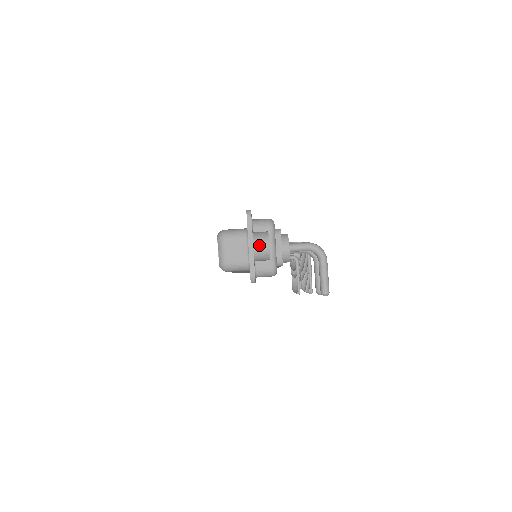
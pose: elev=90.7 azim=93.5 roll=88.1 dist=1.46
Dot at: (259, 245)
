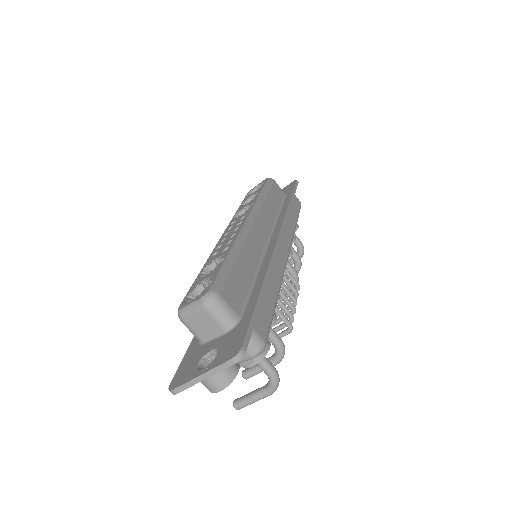
Dot at: (211, 382)
